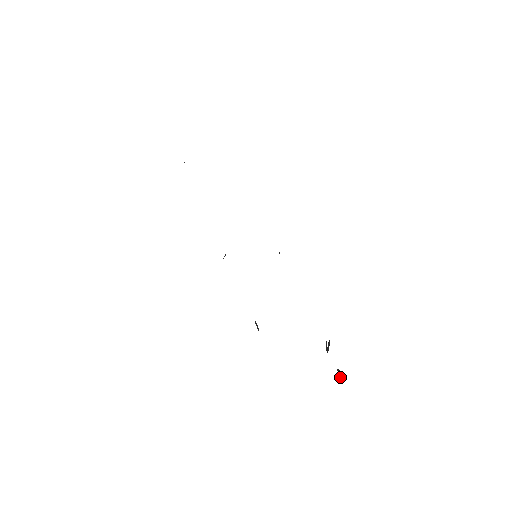
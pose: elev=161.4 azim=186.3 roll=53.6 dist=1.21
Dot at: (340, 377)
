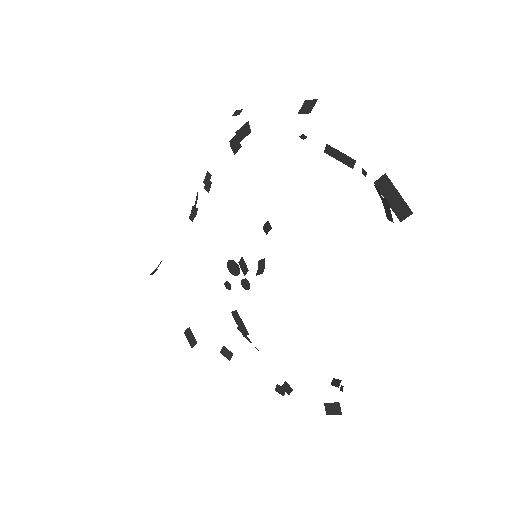
Dot at: (332, 411)
